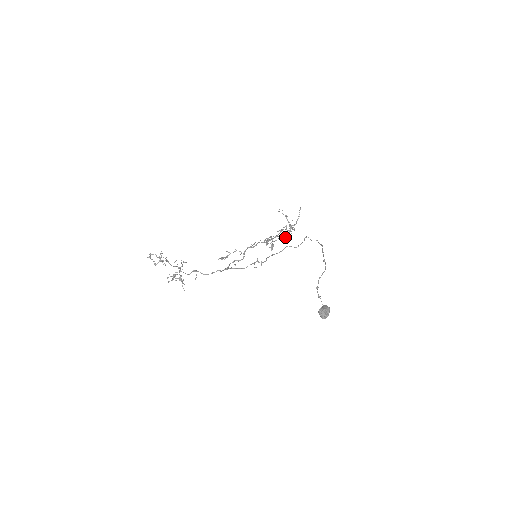
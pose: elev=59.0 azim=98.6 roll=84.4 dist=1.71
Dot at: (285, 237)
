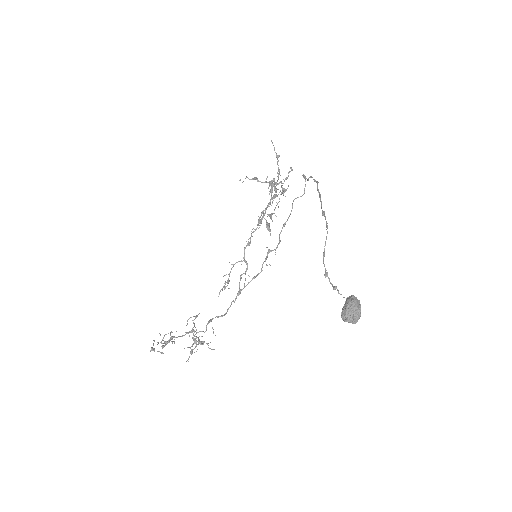
Dot at: (284, 191)
